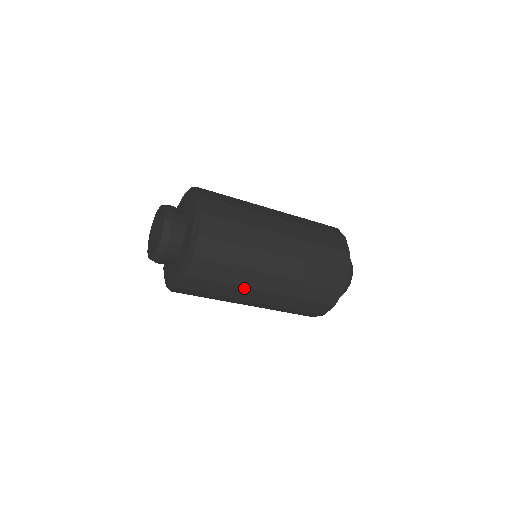
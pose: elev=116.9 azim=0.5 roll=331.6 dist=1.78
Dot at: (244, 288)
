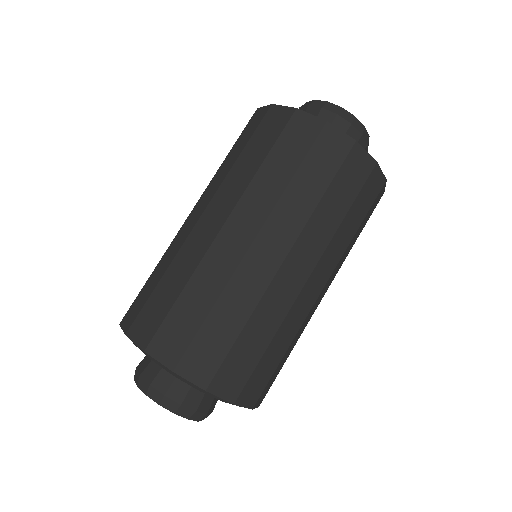
Dot at: (302, 324)
